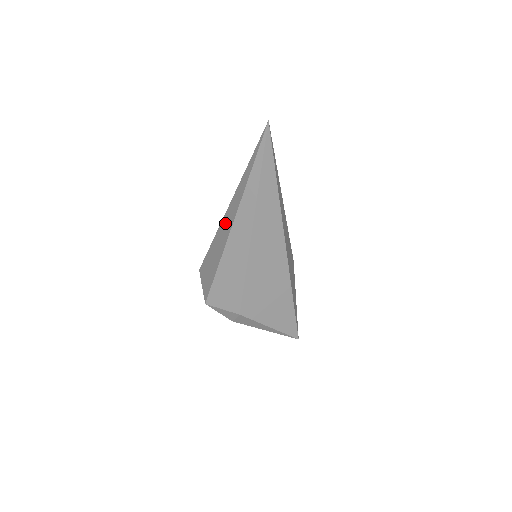
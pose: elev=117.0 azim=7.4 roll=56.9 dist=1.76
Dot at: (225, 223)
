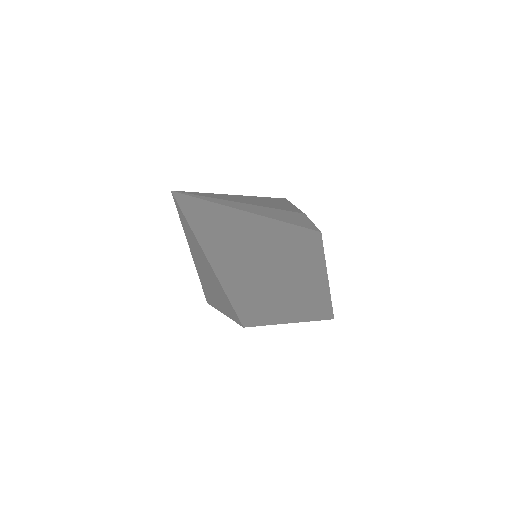
Dot at: occluded
